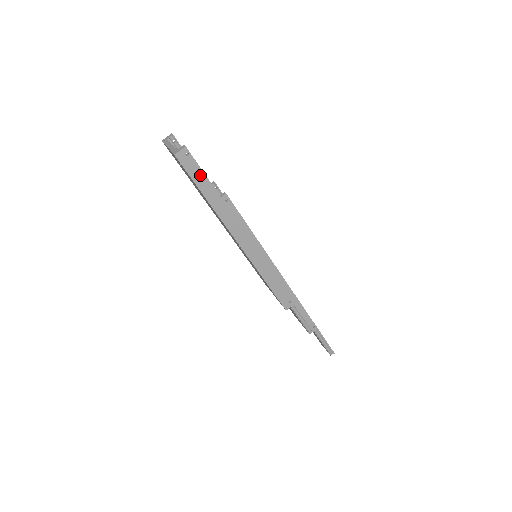
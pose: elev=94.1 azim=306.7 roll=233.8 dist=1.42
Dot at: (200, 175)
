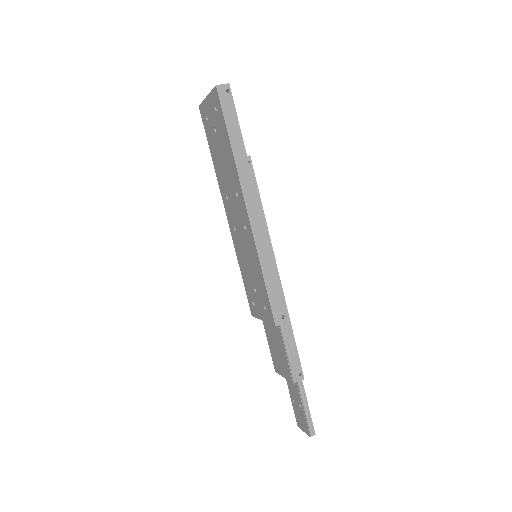
Dot at: (233, 117)
